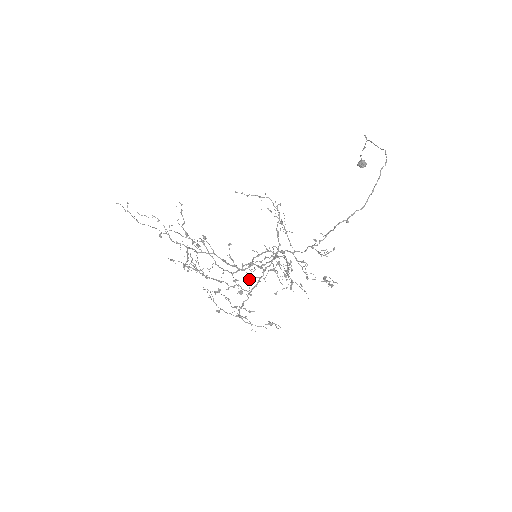
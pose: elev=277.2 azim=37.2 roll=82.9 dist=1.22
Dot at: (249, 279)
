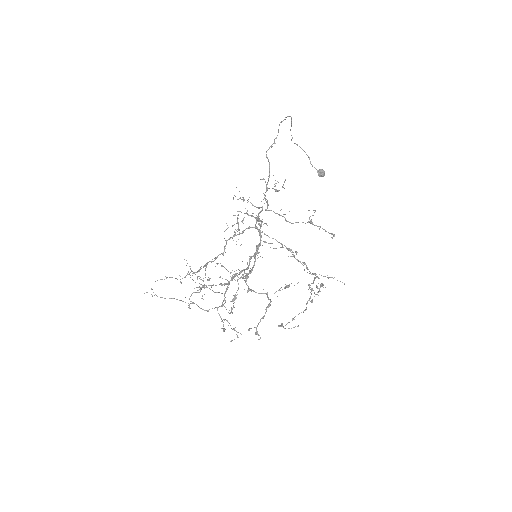
Dot at: (293, 318)
